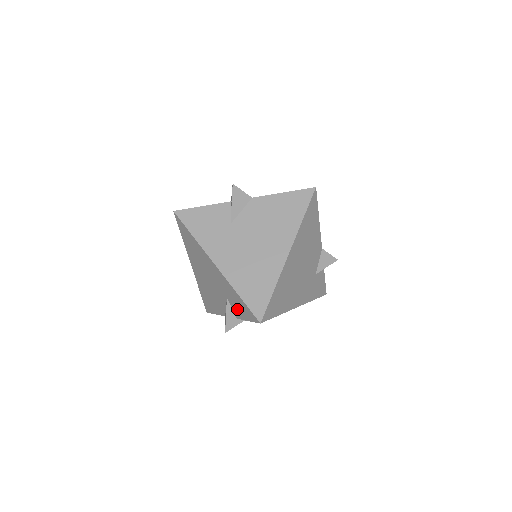
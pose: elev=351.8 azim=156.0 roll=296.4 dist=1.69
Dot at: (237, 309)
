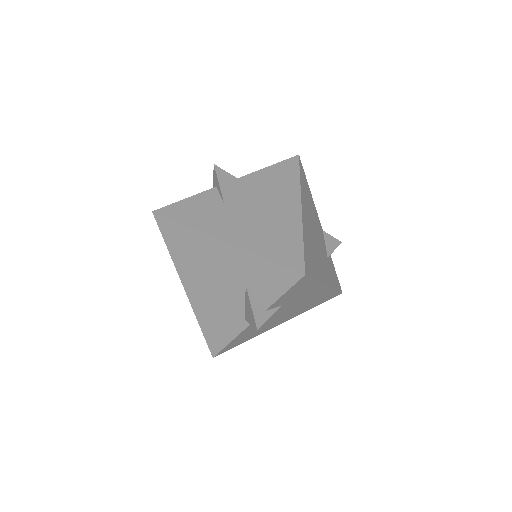
Dot at: (264, 290)
